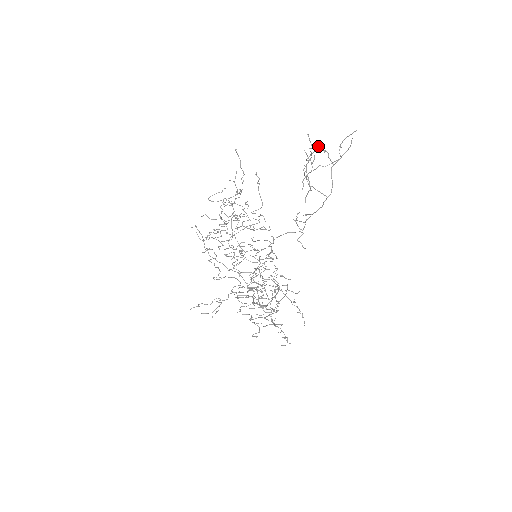
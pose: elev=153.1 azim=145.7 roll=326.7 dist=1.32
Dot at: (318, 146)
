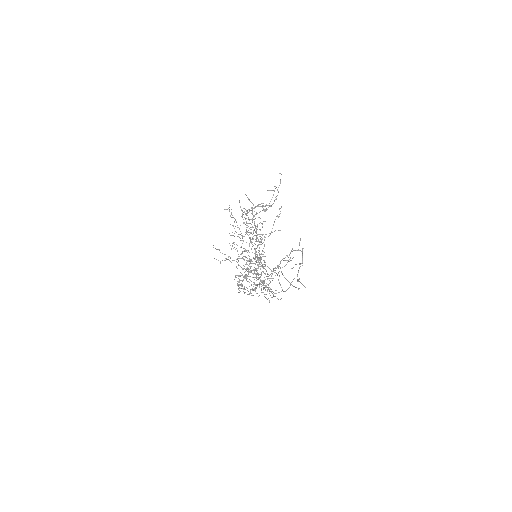
Dot at: (302, 252)
